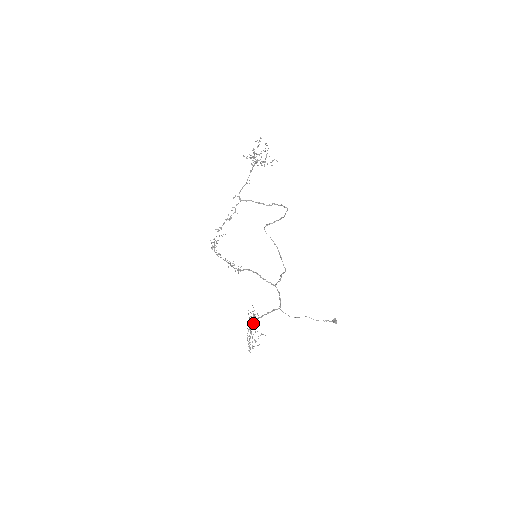
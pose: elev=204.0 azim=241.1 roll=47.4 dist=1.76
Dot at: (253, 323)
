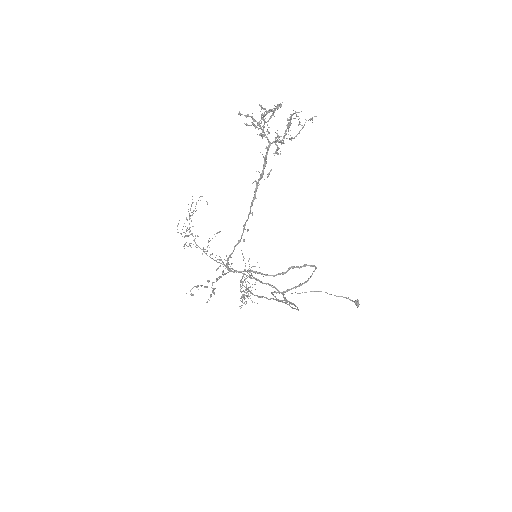
Dot at: occluded
